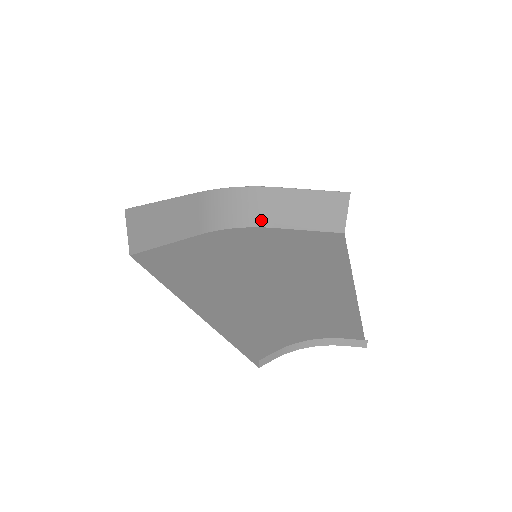
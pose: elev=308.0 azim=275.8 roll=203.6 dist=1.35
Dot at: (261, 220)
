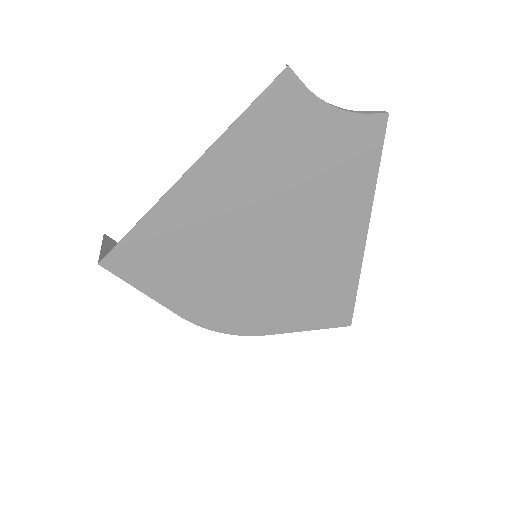
Dot at: occluded
